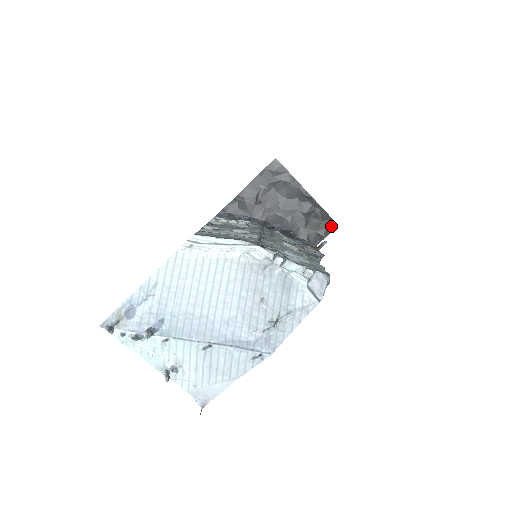
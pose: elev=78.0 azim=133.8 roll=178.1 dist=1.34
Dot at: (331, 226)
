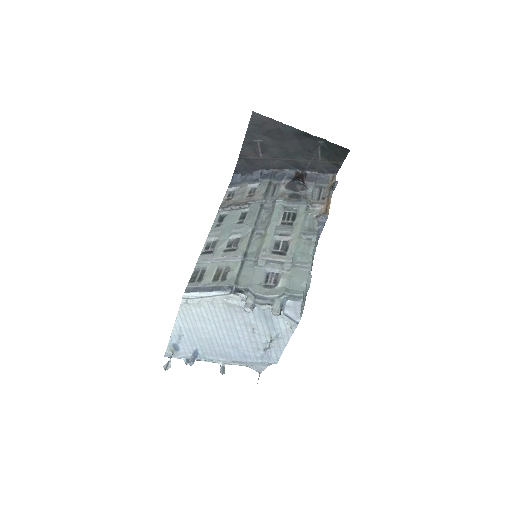
Dot at: (343, 153)
